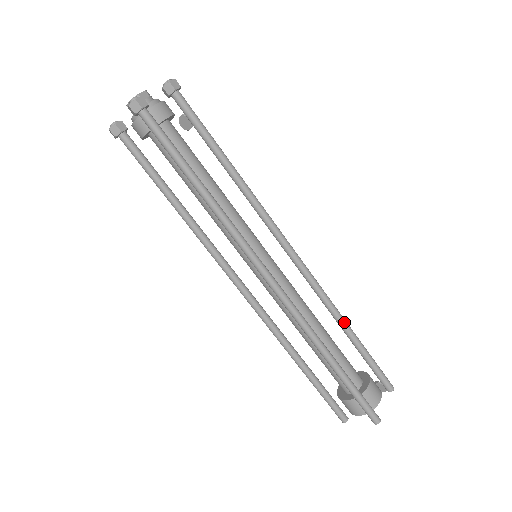
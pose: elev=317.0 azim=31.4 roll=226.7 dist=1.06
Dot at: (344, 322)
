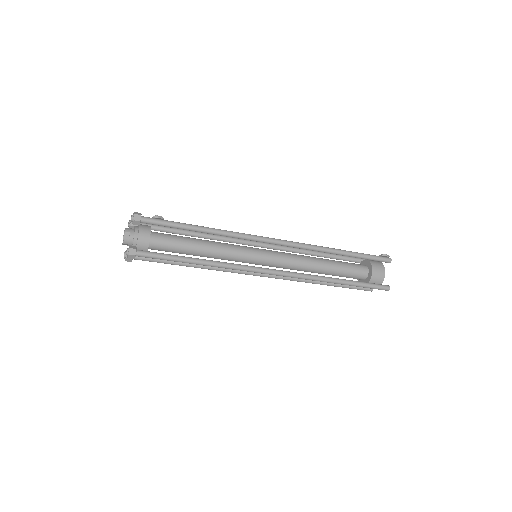
Dot at: (334, 252)
